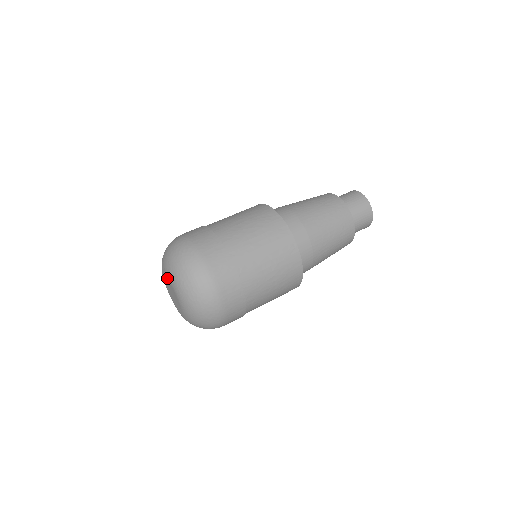
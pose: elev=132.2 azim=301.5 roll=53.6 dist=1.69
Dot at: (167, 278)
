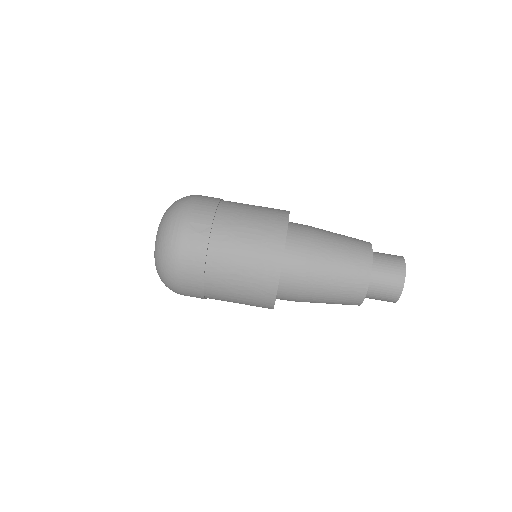
Dot at: occluded
